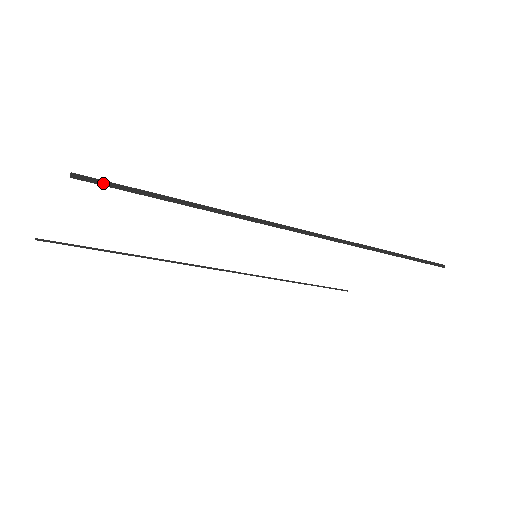
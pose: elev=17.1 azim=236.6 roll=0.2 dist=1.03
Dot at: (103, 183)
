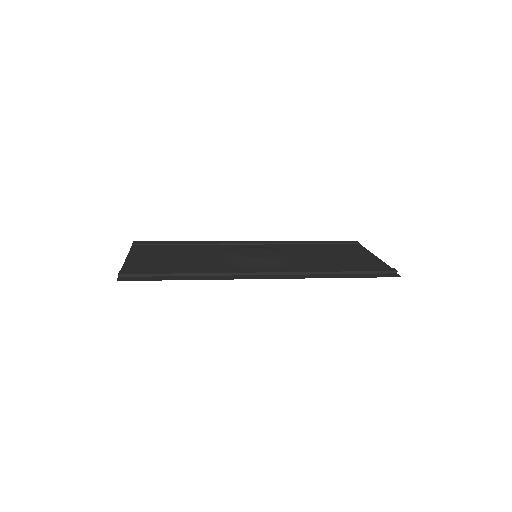
Dot at: (134, 275)
